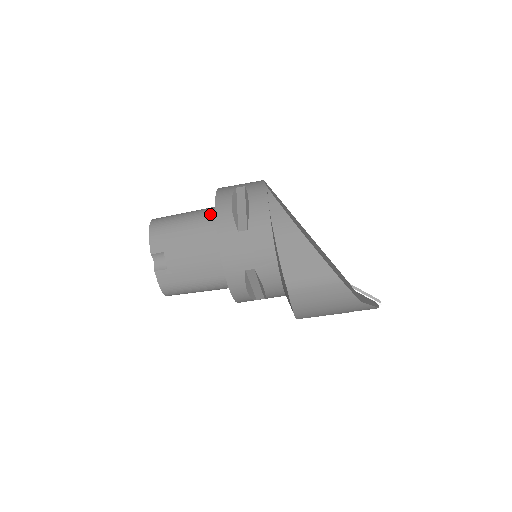
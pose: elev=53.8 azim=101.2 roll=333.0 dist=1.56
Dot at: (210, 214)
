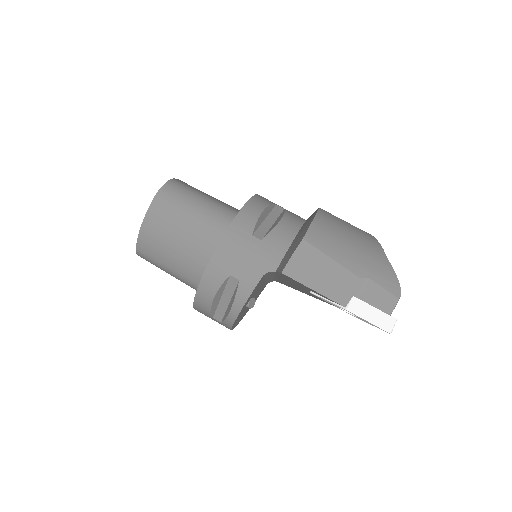
Dot at: occluded
